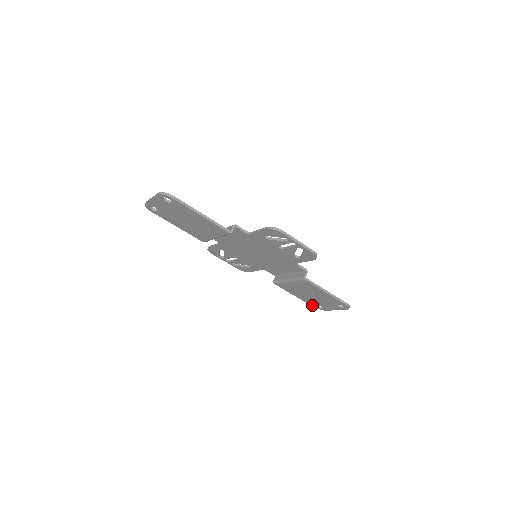
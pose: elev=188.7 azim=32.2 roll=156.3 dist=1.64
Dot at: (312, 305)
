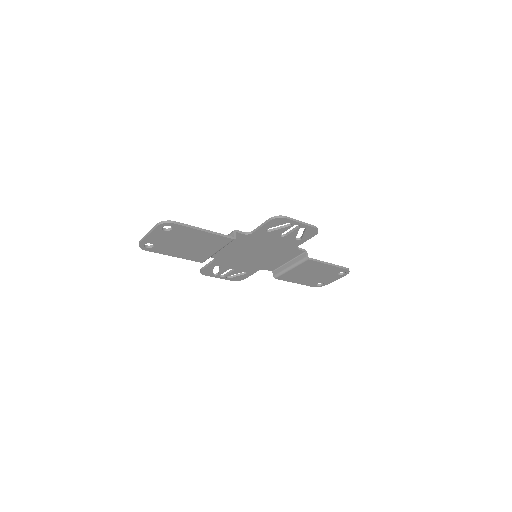
Dot at: (312, 286)
